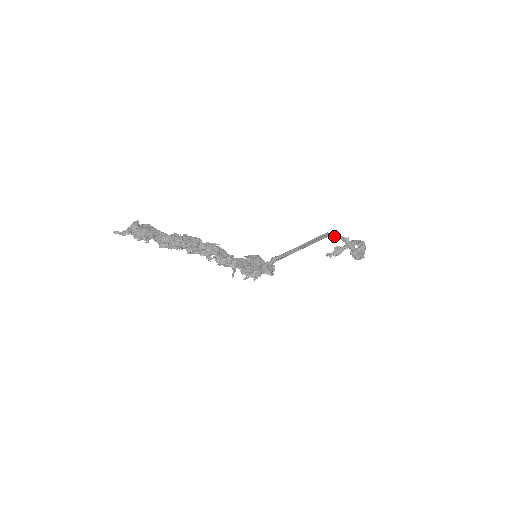
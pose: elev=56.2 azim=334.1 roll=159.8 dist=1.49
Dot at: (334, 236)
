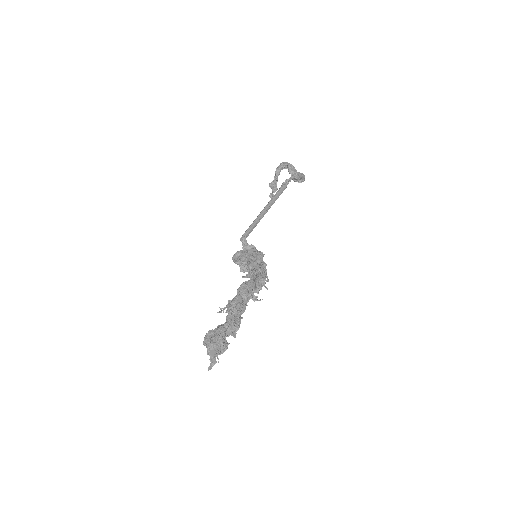
Dot at: (288, 183)
